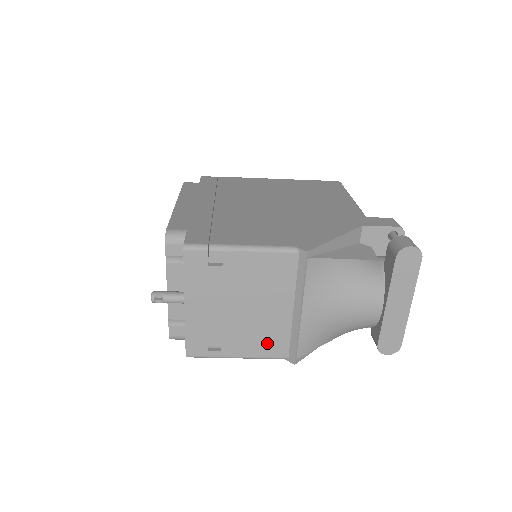
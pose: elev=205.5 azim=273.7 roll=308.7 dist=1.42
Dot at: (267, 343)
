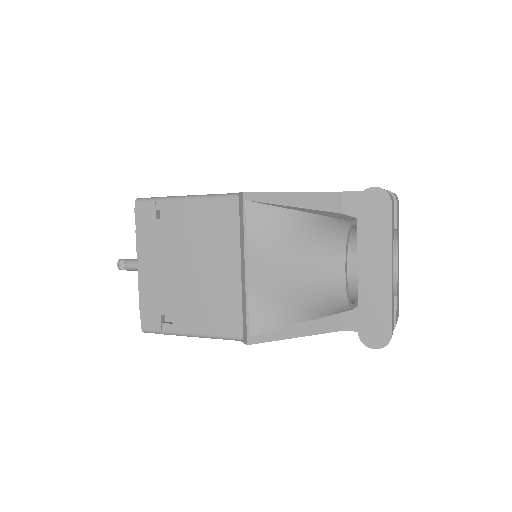
Dot at: (218, 316)
